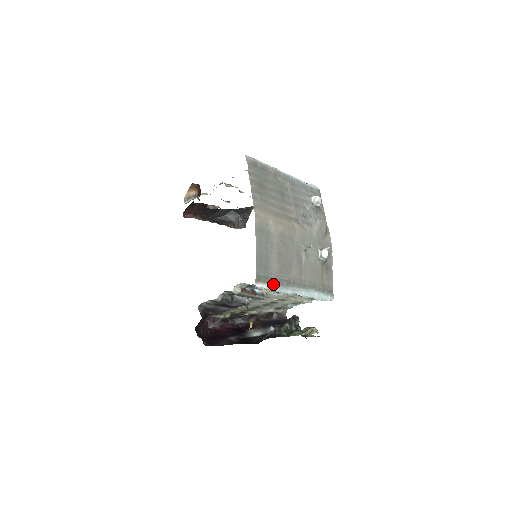
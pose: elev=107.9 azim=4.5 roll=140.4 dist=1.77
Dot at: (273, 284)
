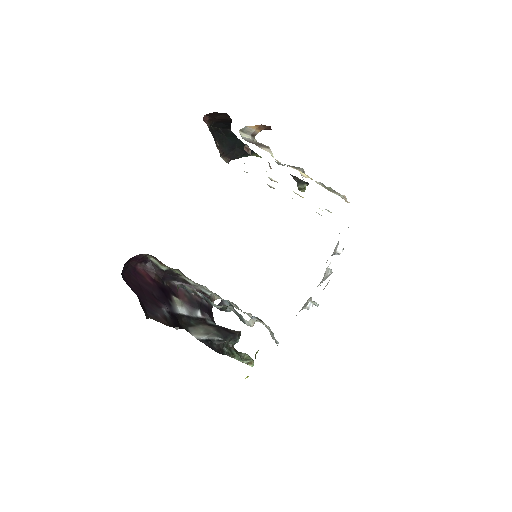
Dot at: occluded
